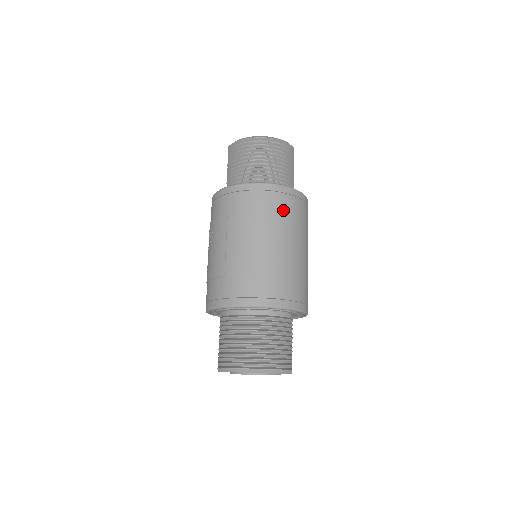
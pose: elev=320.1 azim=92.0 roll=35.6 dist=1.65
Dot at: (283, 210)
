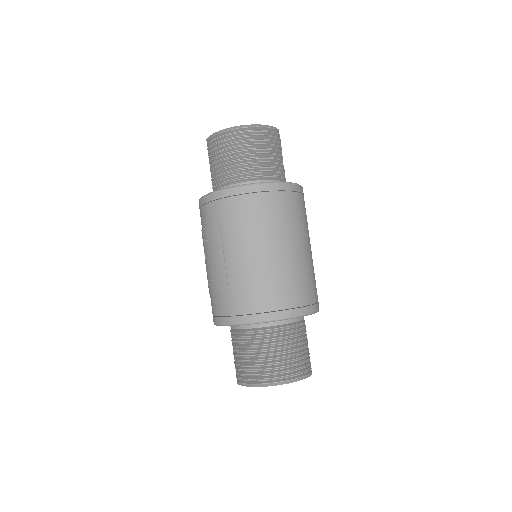
Dot at: (279, 211)
